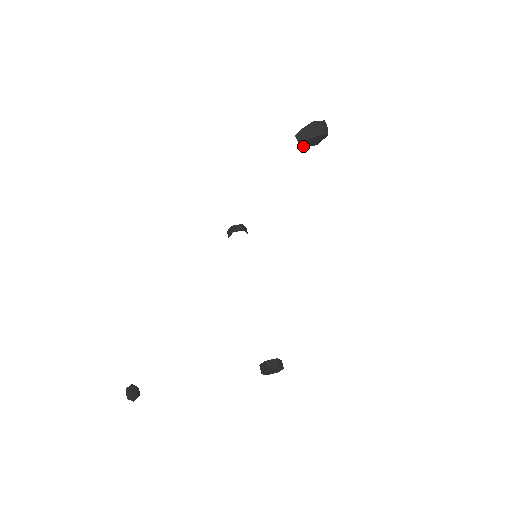
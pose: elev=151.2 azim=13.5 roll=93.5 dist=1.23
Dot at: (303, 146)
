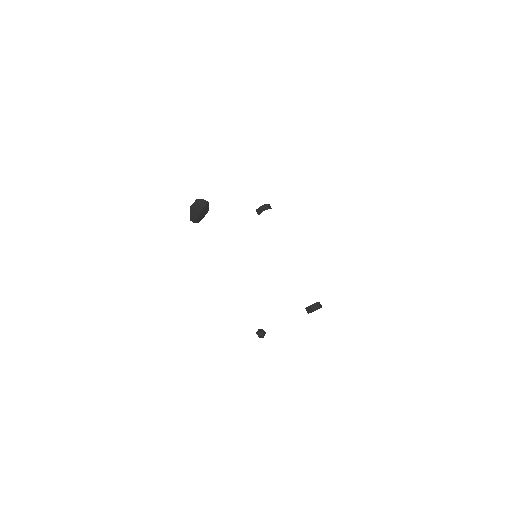
Dot at: occluded
